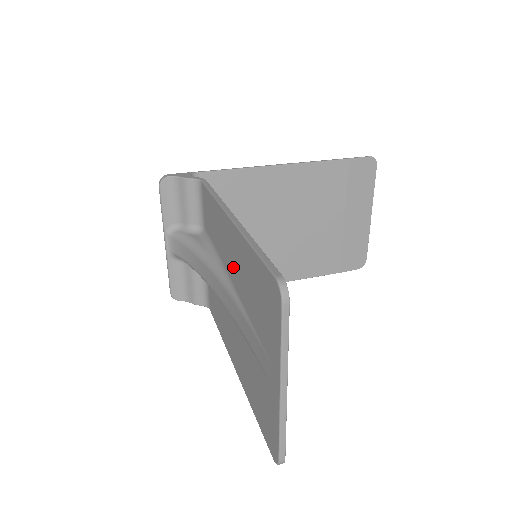
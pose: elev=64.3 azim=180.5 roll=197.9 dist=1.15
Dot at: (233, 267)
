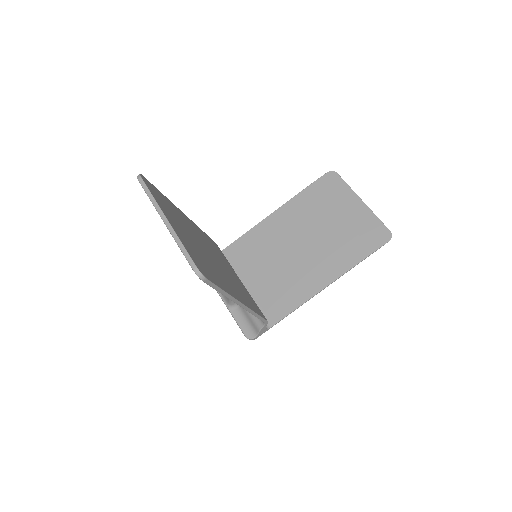
Dot at: occluded
